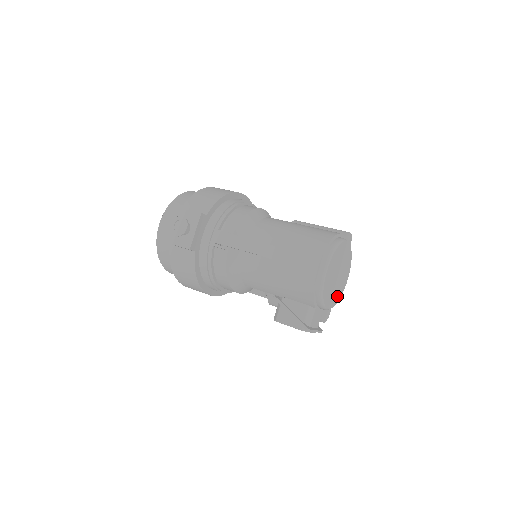
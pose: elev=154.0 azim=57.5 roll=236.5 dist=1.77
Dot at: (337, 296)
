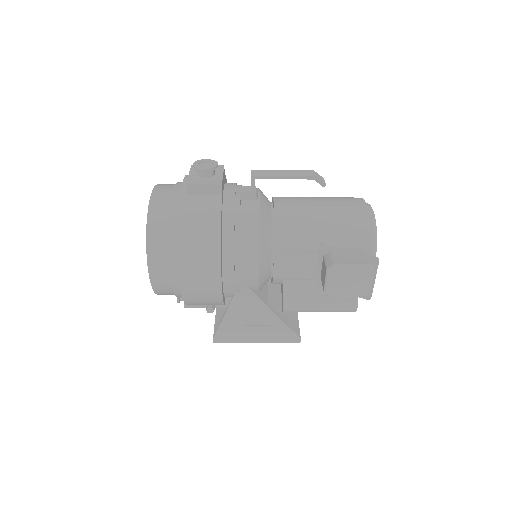
Dot at: occluded
